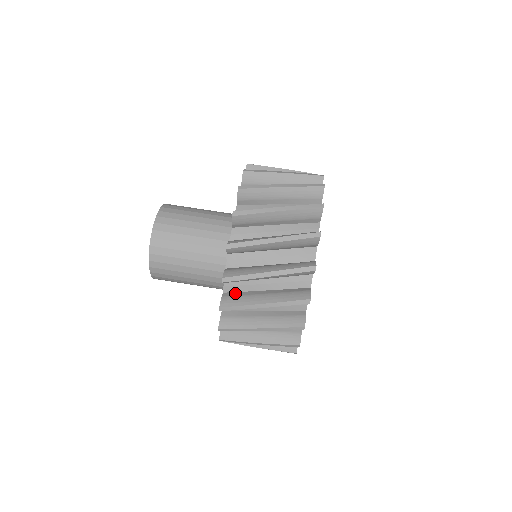
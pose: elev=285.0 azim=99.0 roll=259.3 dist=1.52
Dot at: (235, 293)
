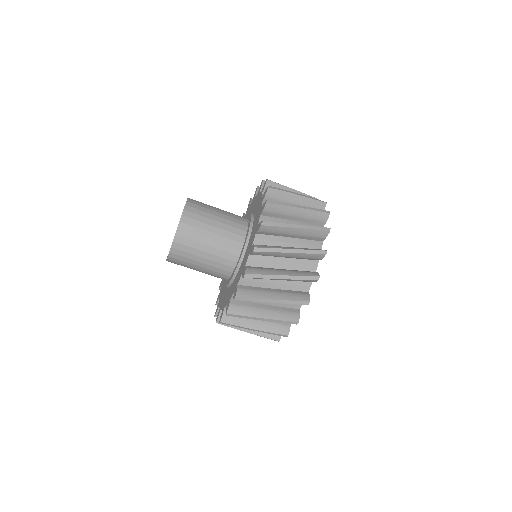
Dot at: occluded
